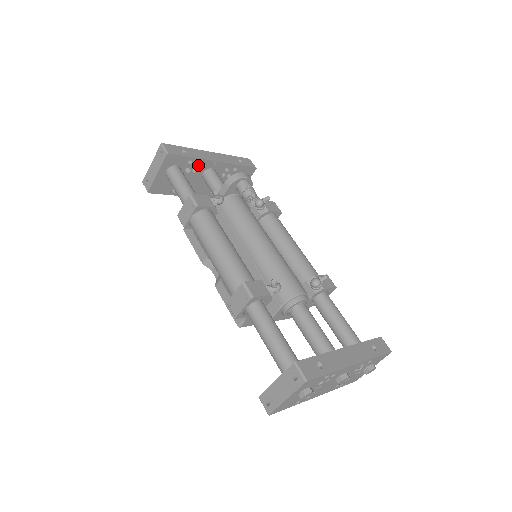
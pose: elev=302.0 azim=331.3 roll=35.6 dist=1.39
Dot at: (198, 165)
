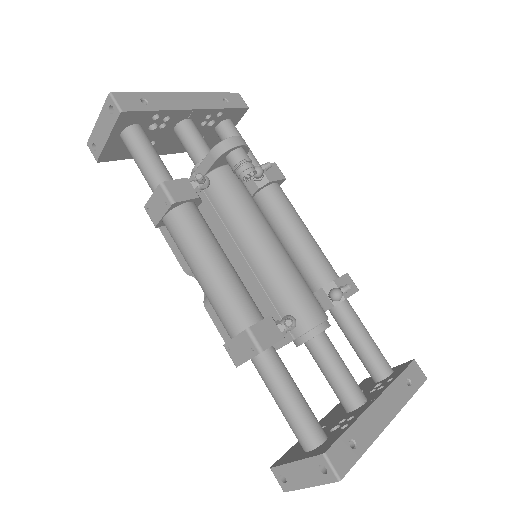
Dot at: (167, 117)
